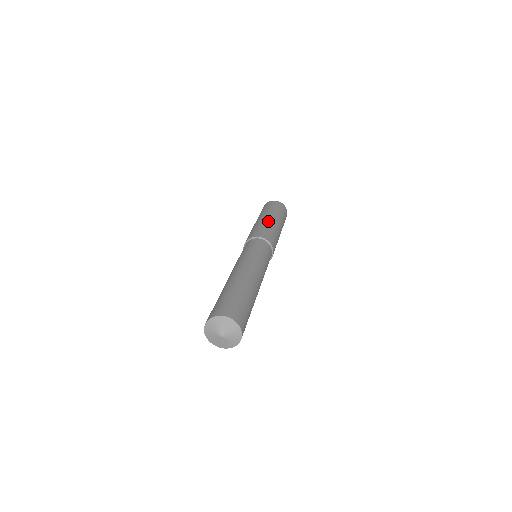
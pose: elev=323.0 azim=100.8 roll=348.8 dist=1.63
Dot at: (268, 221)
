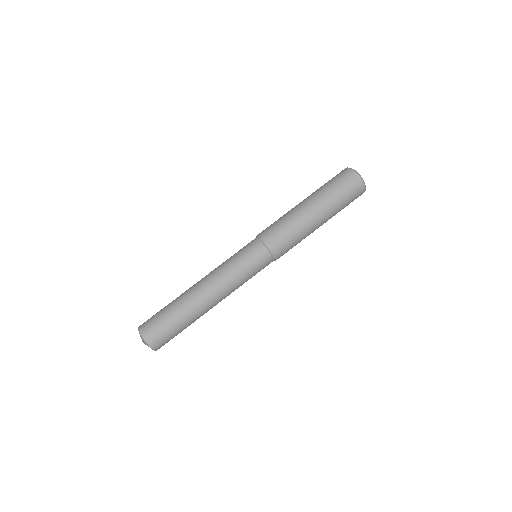
Dot at: (301, 216)
